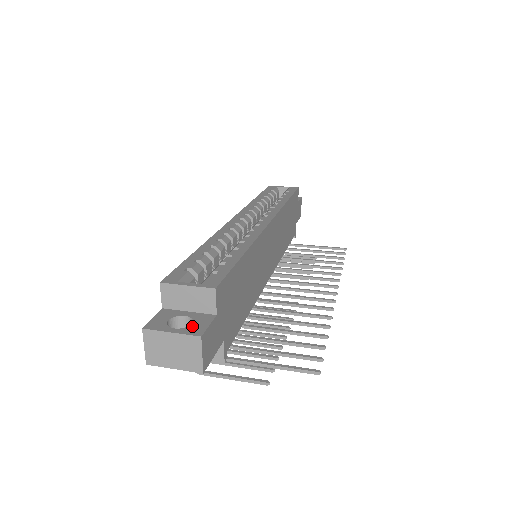
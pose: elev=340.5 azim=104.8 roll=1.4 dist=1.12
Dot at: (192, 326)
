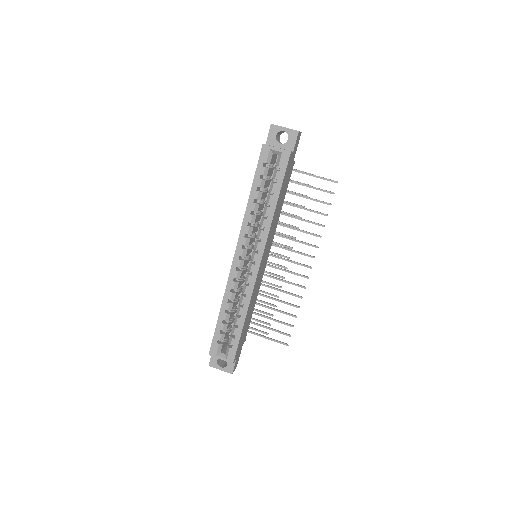
Dot at: (228, 367)
